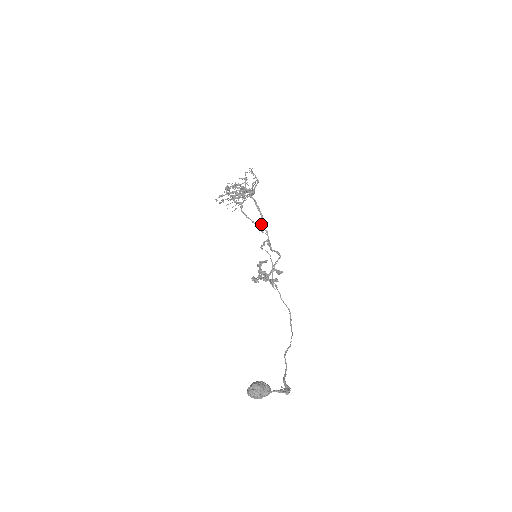
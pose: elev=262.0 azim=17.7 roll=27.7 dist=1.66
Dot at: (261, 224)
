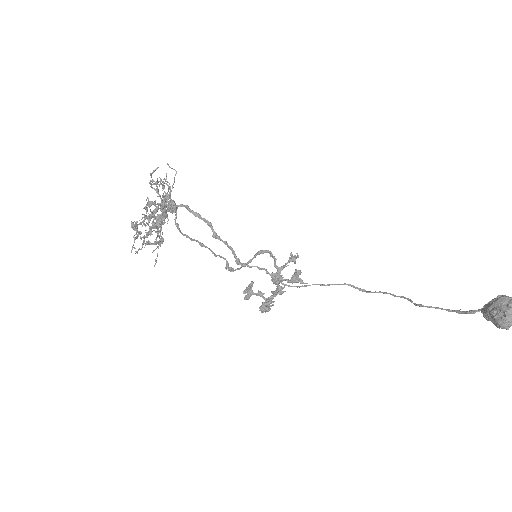
Dot at: (214, 236)
